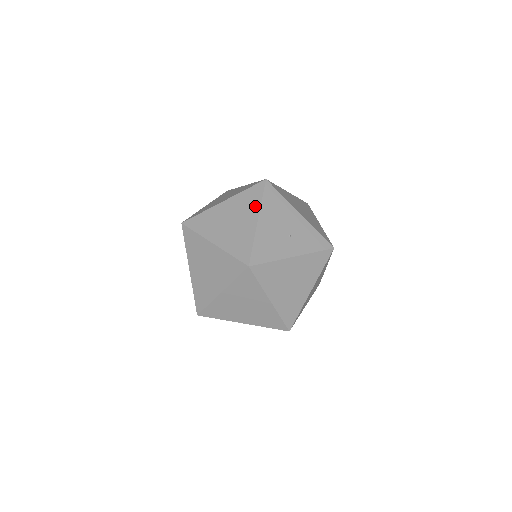
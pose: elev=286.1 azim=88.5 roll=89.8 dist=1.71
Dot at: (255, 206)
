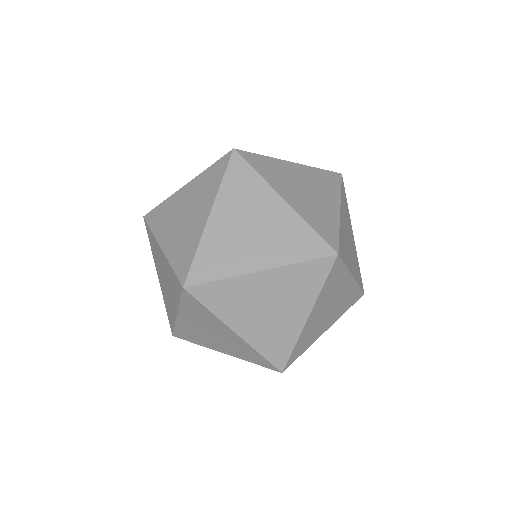
Dot at: occluded
